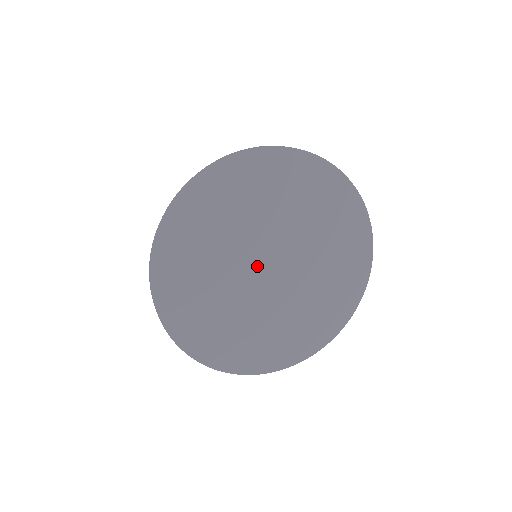
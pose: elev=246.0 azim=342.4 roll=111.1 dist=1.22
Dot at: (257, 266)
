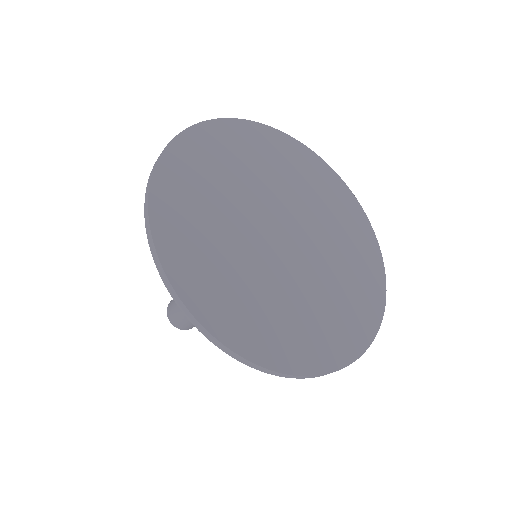
Dot at: (269, 233)
